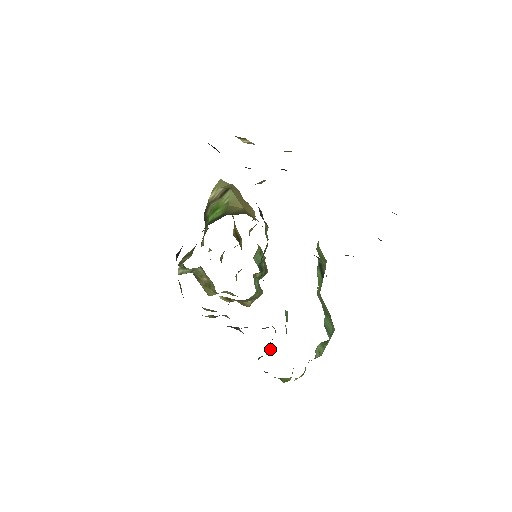
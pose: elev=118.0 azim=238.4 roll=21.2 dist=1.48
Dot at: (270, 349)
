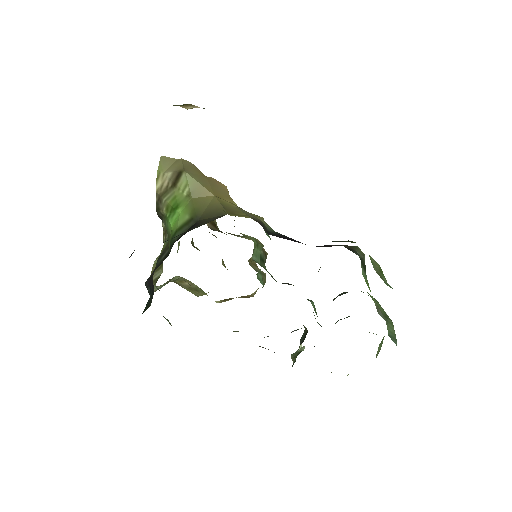
Dot at: occluded
